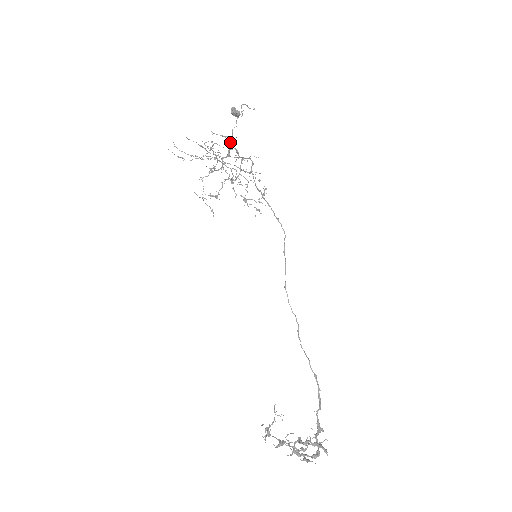
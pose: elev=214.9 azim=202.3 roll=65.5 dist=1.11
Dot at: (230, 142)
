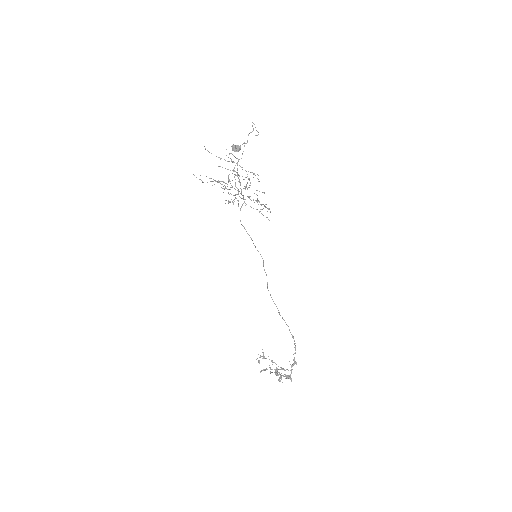
Dot at: occluded
